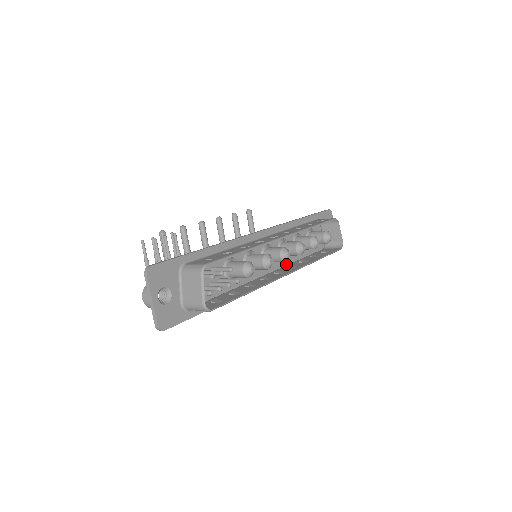
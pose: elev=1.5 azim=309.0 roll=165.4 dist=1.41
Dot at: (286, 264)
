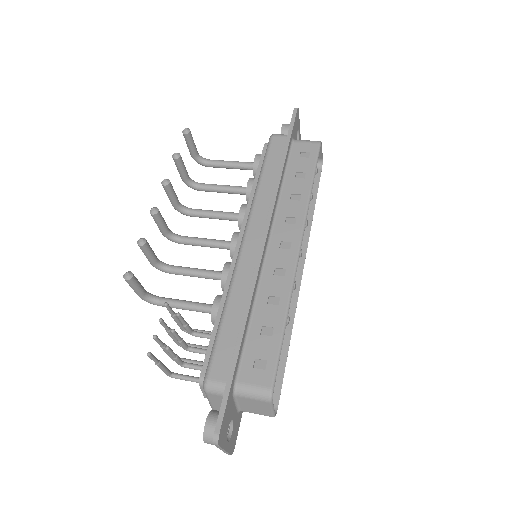
Dot at: occluded
